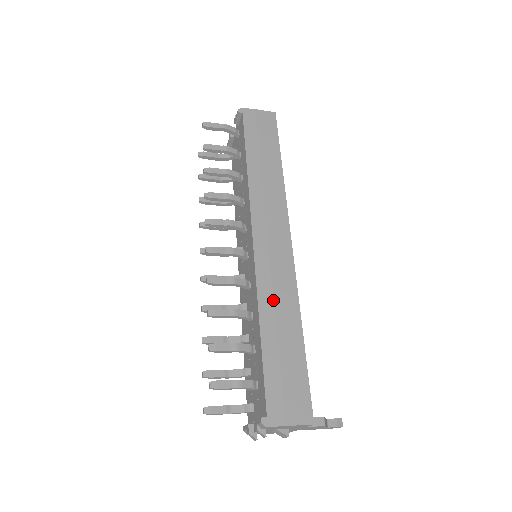
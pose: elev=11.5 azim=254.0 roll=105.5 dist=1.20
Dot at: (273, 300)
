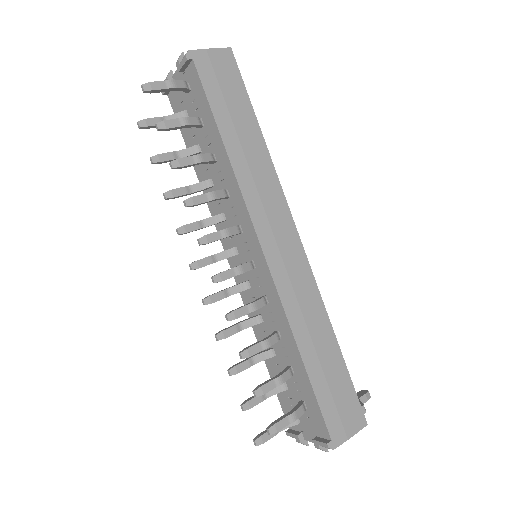
Dot at: (303, 317)
